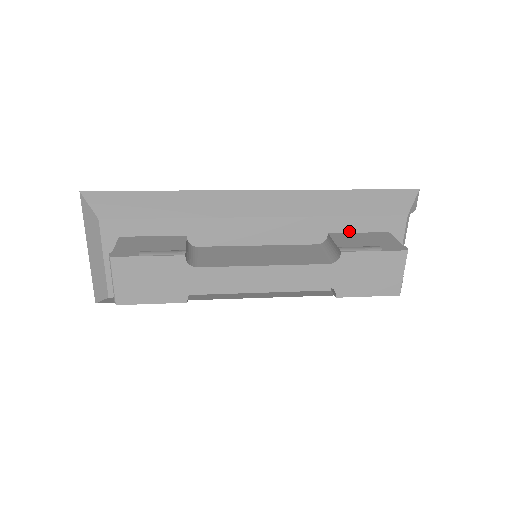
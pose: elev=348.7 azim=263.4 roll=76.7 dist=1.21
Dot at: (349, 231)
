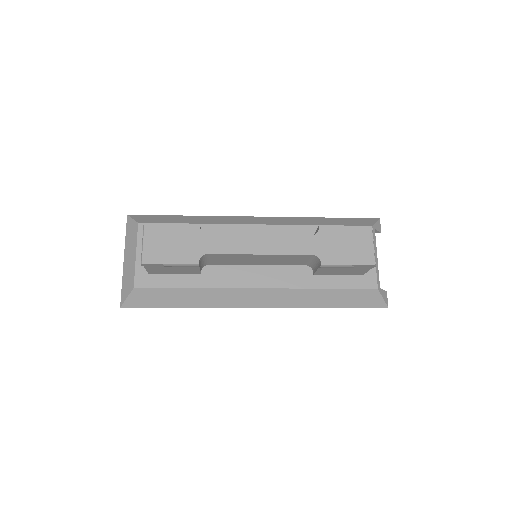
Dot at: occluded
